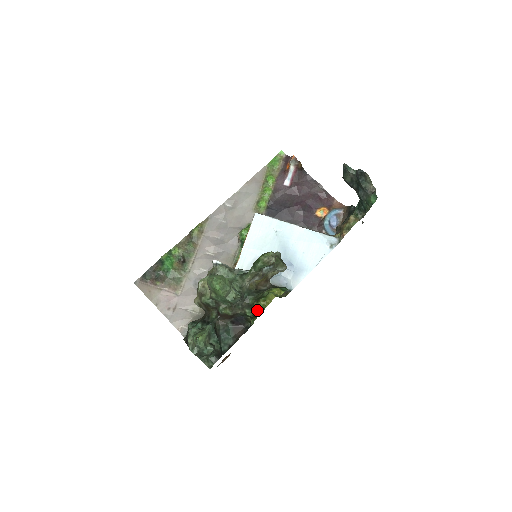
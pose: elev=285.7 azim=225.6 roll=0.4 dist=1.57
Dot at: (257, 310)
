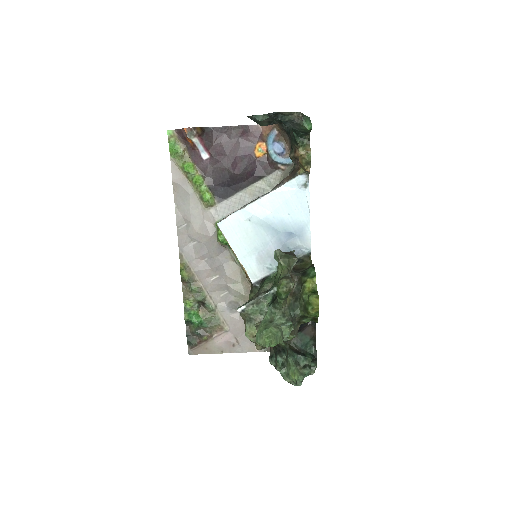
Dot at: (313, 317)
